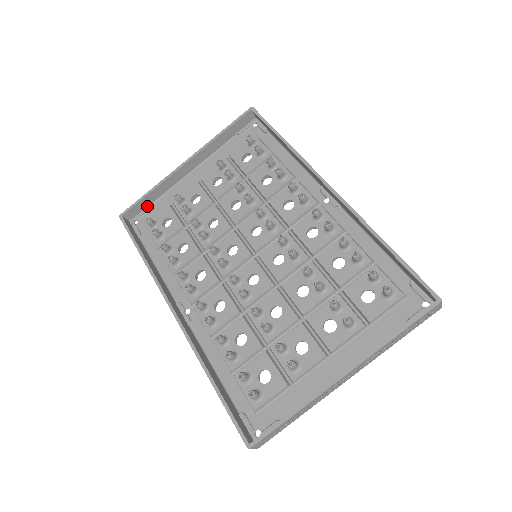
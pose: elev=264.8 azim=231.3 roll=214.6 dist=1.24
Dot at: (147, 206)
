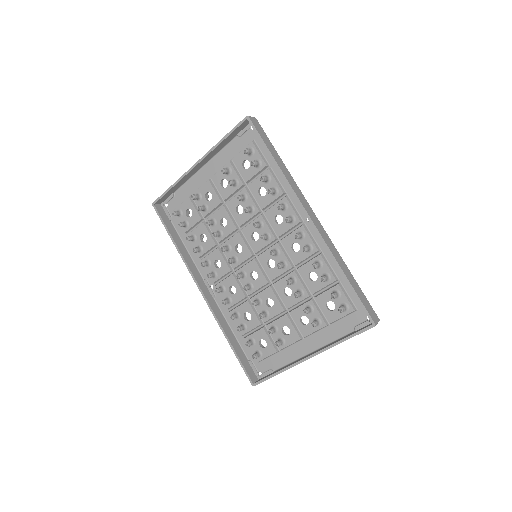
Dot at: (172, 193)
